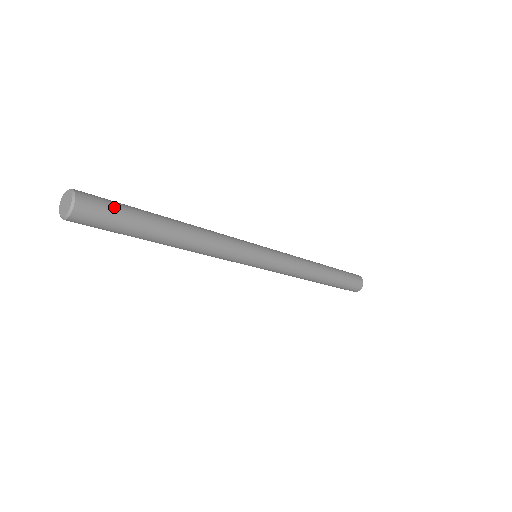
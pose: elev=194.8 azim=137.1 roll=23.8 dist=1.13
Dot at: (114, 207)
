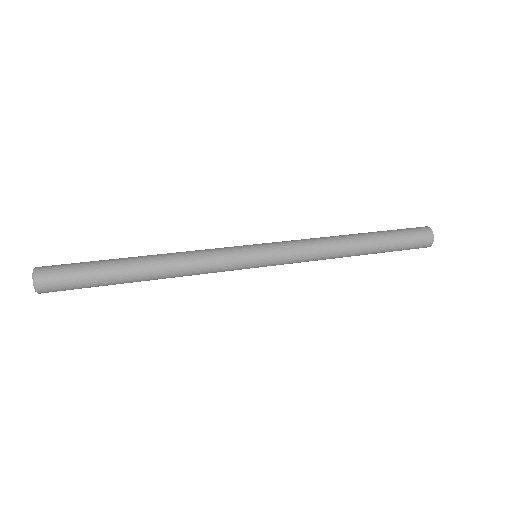
Dot at: (75, 288)
